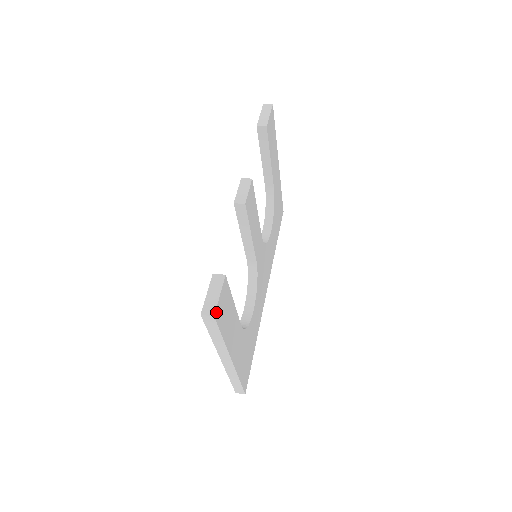
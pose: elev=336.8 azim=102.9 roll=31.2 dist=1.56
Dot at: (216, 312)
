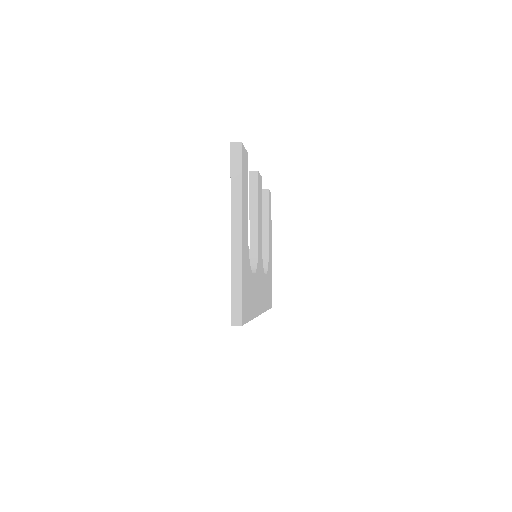
Dot at: (242, 146)
